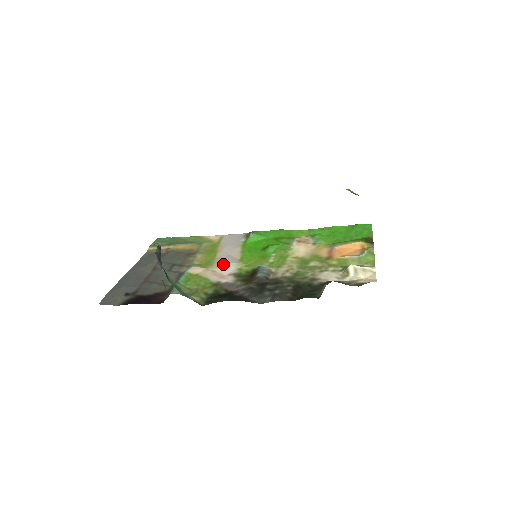
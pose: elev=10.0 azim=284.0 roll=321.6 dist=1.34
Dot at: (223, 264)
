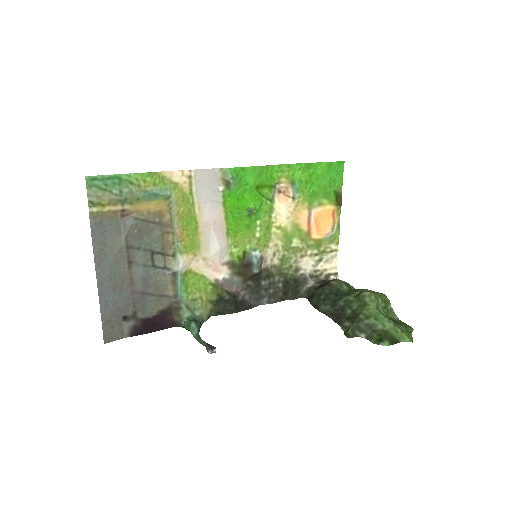
Dot at: (213, 249)
